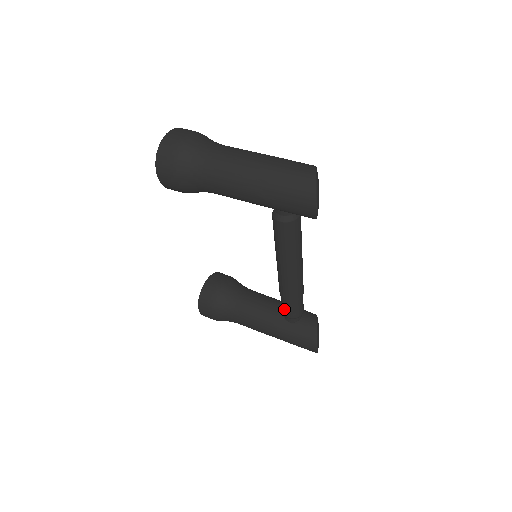
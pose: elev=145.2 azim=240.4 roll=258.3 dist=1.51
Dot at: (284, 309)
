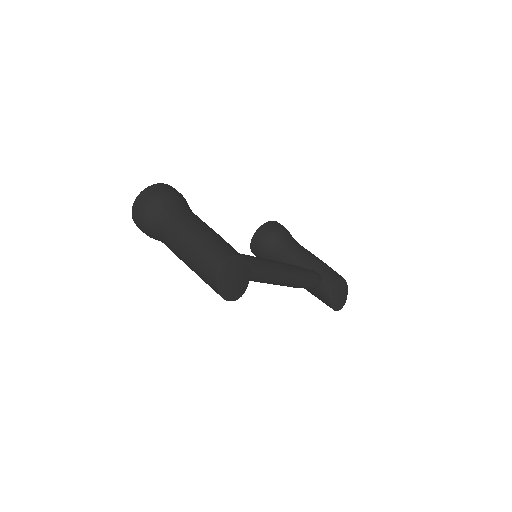
Dot at: occluded
